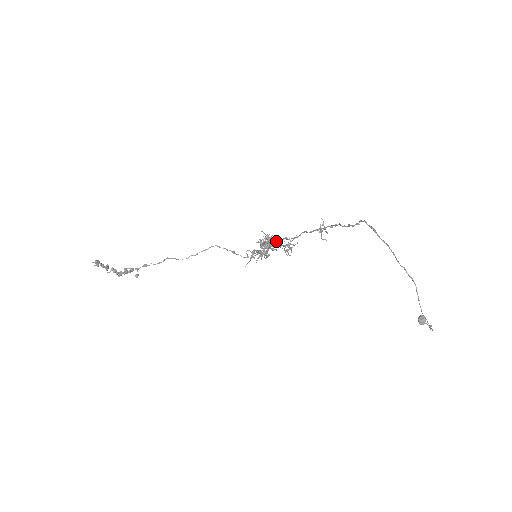
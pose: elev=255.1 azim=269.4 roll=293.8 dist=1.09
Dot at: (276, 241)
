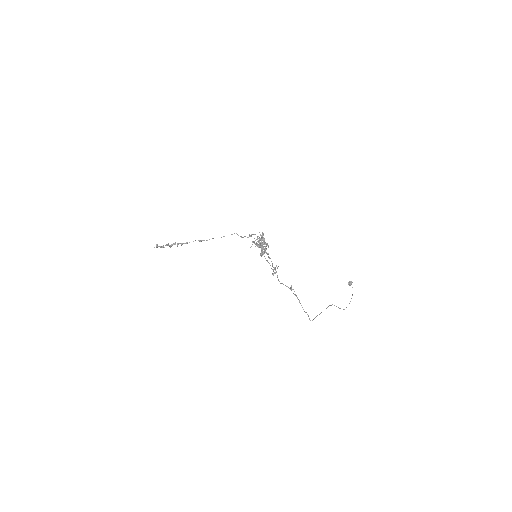
Dot at: (268, 262)
